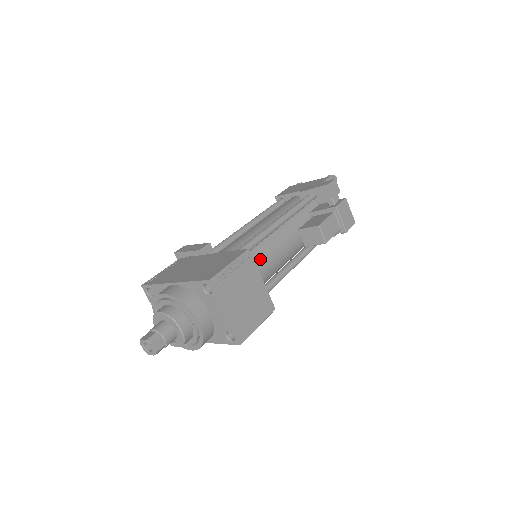
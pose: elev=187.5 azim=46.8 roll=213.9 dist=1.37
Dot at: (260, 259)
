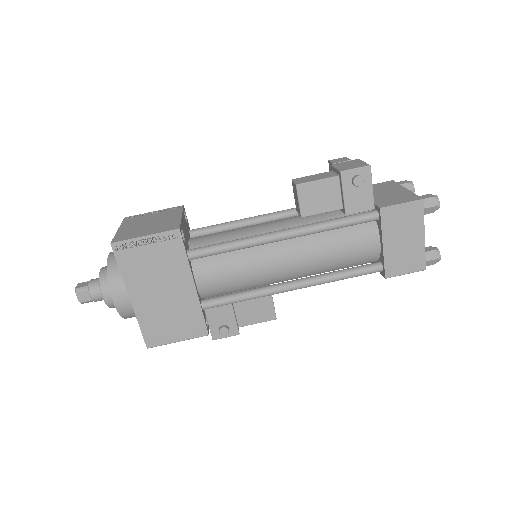
Dot at: (224, 232)
